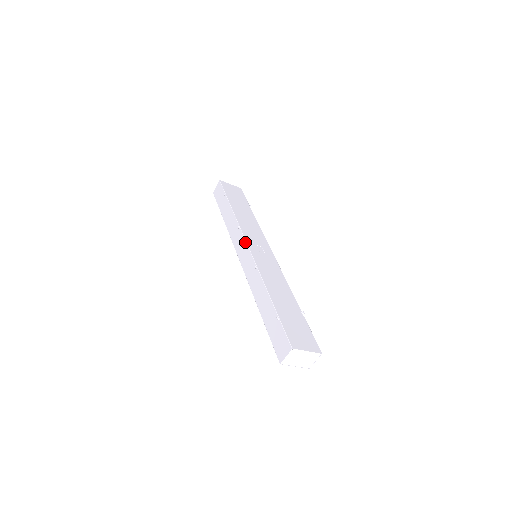
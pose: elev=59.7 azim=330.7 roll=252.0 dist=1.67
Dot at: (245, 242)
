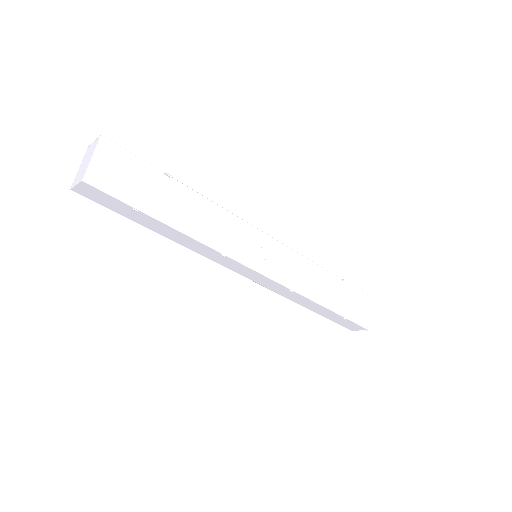
Dot at: (252, 271)
